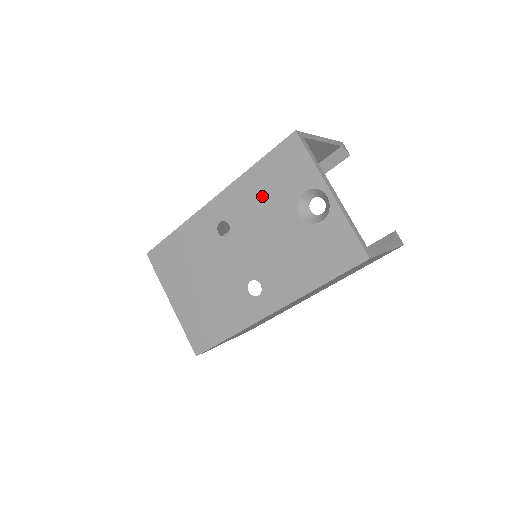
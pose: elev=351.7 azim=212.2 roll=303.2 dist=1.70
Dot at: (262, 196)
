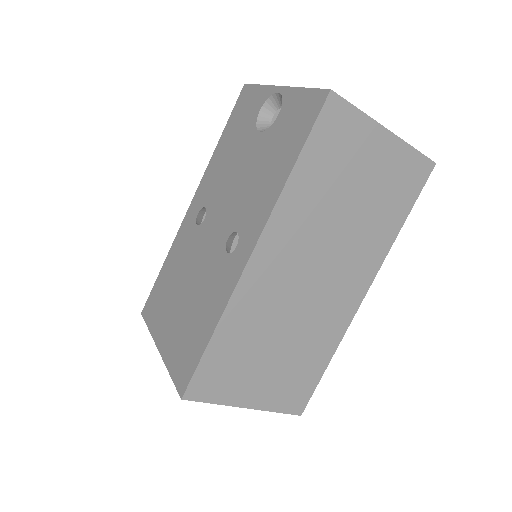
Dot at: (228, 154)
